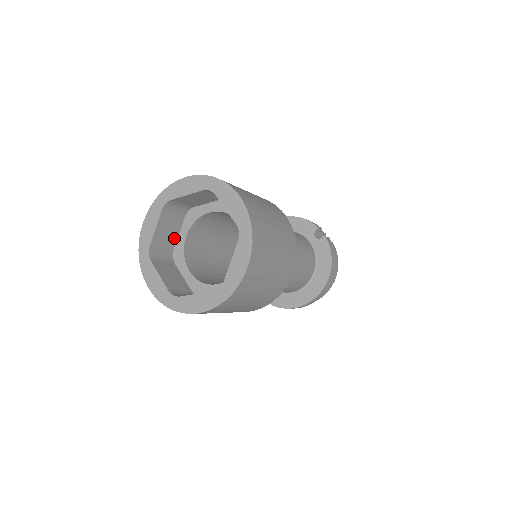
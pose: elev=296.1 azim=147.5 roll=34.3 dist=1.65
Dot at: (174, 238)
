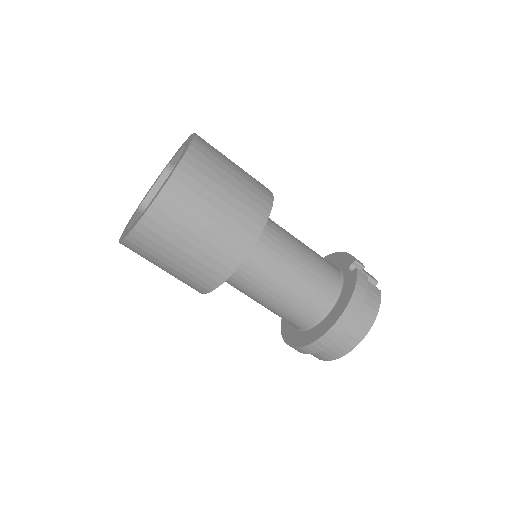
Dot at: occluded
